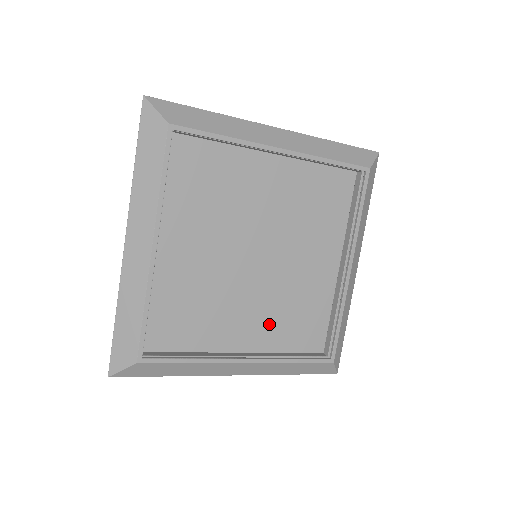
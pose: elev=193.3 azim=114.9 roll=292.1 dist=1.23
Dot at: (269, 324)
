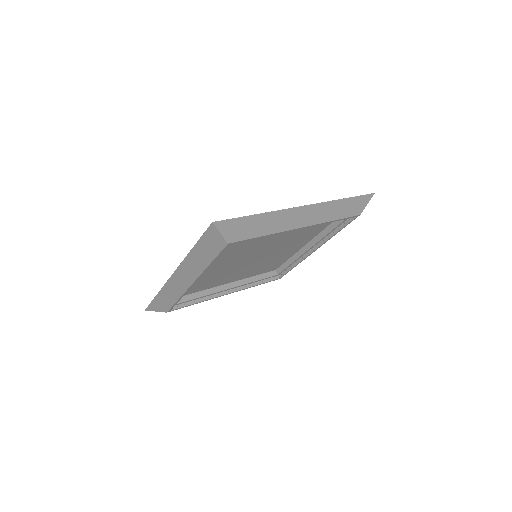
Dot at: (249, 271)
